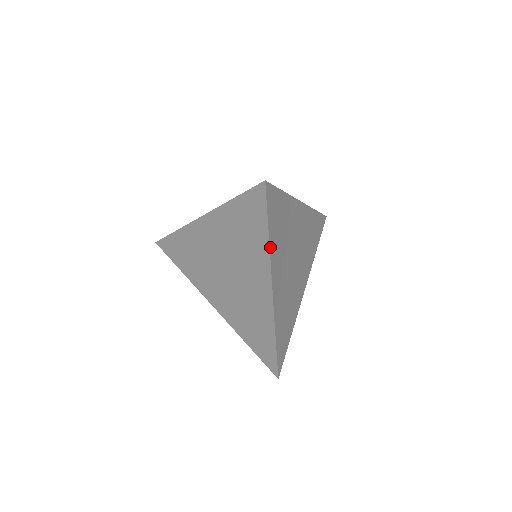
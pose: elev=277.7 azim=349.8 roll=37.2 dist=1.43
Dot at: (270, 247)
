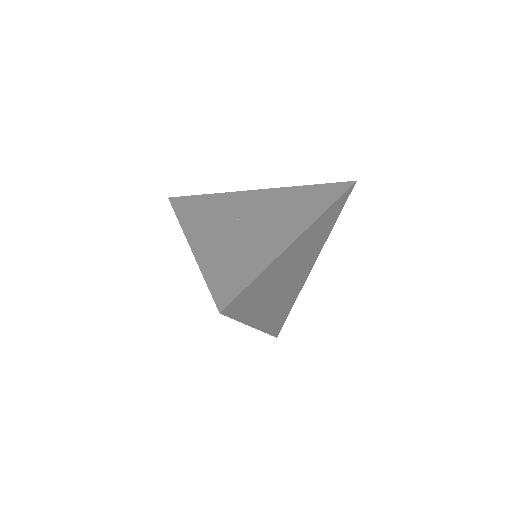
Dot at: (243, 321)
